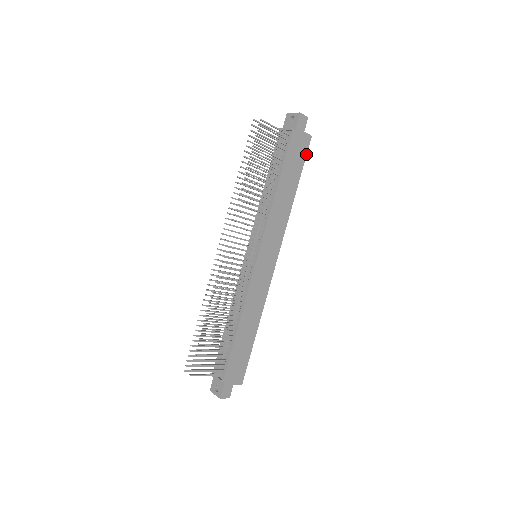
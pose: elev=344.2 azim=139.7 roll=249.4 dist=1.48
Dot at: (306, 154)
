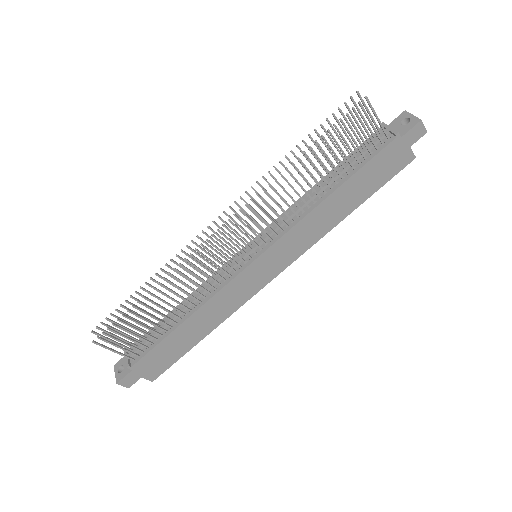
Dot at: (394, 175)
